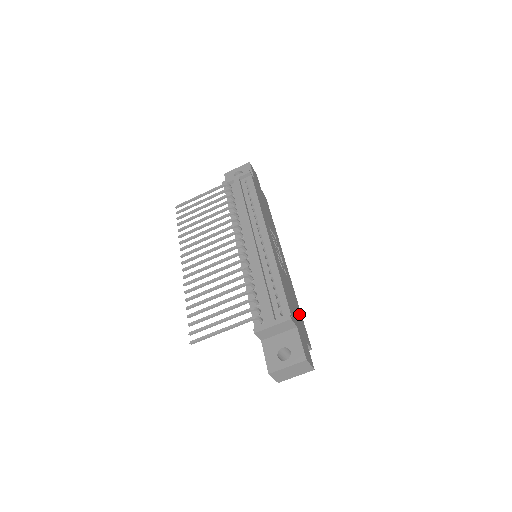
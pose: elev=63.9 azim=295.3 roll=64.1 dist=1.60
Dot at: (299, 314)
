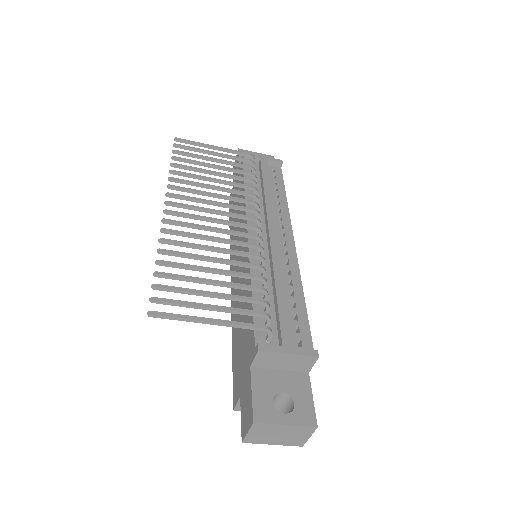
Dot at: occluded
